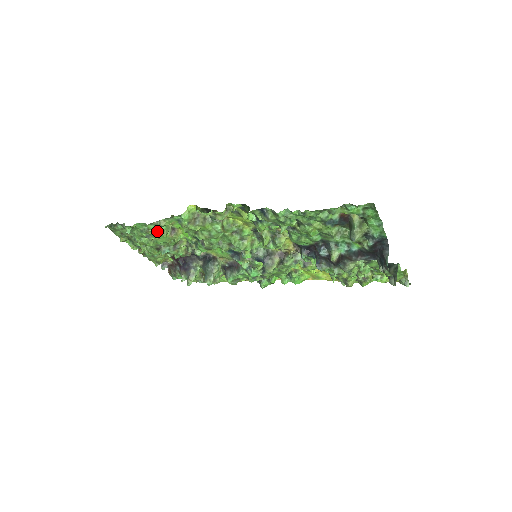
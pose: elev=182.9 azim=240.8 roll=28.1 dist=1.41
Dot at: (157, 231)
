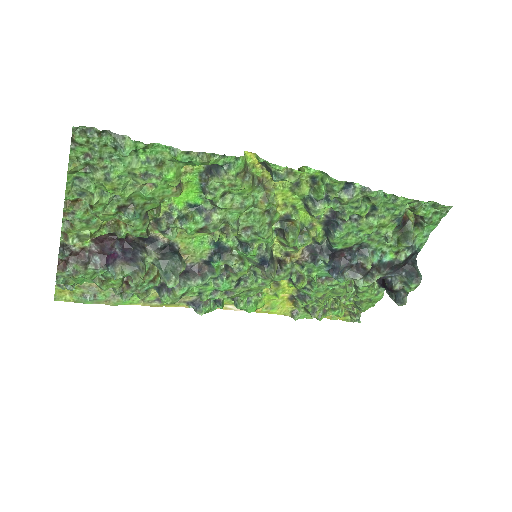
Dot at: (172, 171)
